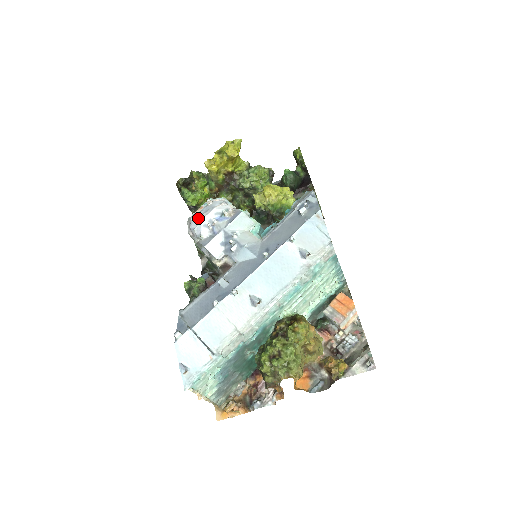
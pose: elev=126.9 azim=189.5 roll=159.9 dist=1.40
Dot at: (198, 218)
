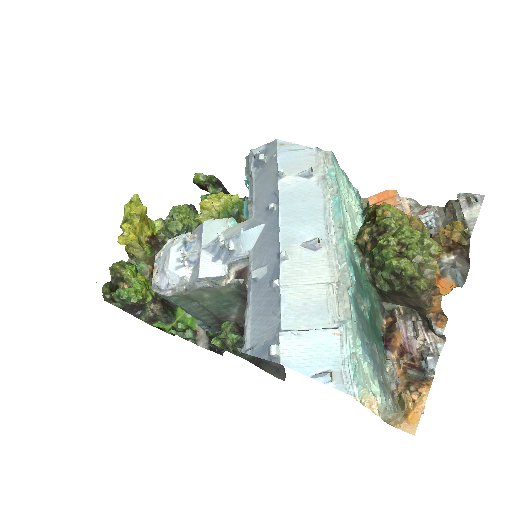
Dot at: (162, 272)
